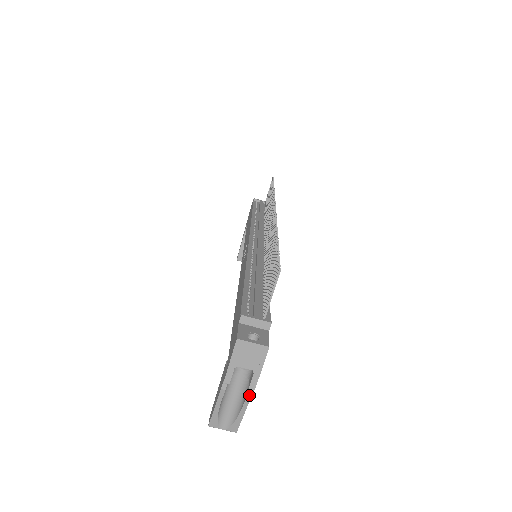
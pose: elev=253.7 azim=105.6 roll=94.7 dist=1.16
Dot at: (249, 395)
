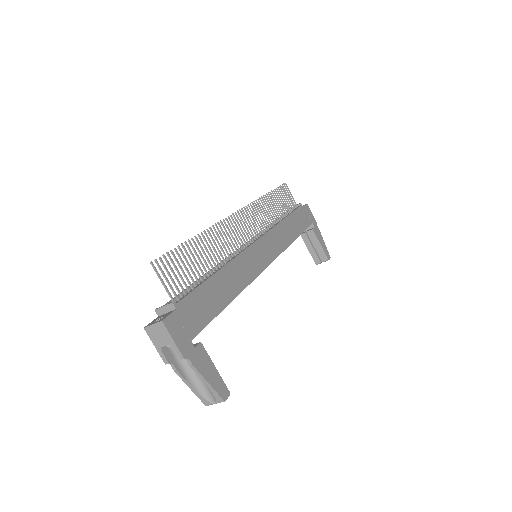
Dot at: (191, 365)
